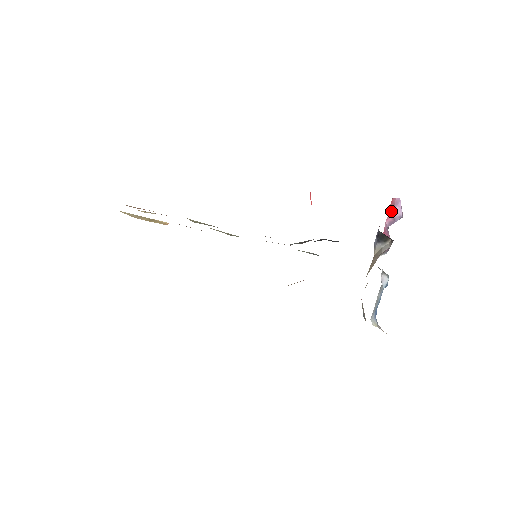
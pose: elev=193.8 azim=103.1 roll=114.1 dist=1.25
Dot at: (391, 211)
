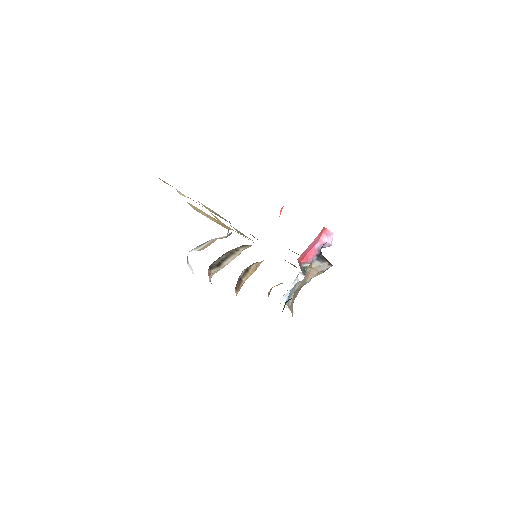
Dot at: (323, 237)
